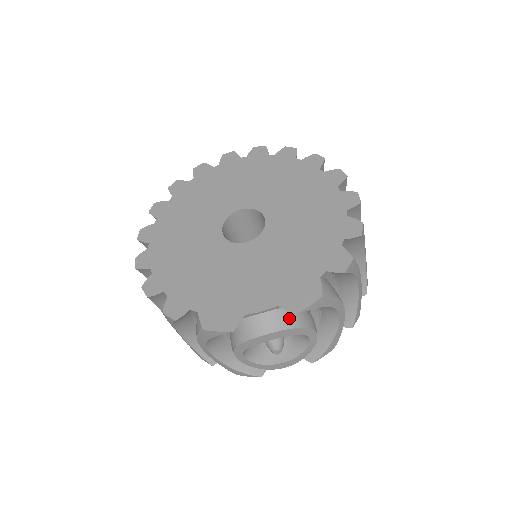
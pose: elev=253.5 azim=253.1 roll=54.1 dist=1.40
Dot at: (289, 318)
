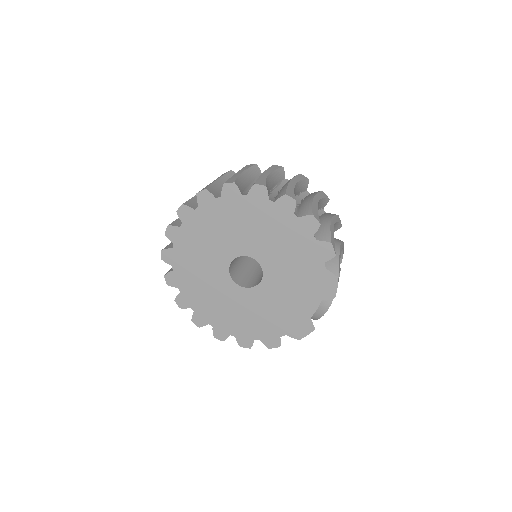
Dot at: occluded
